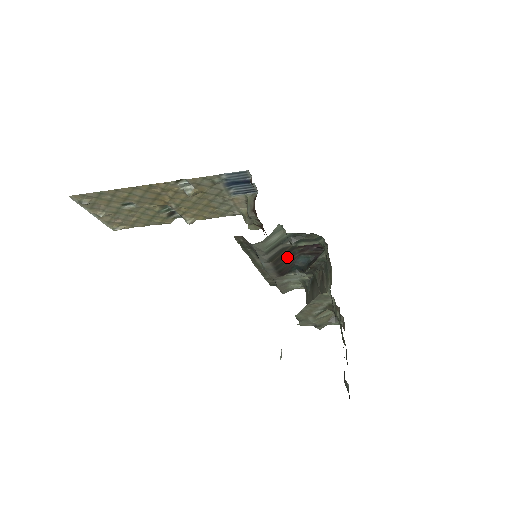
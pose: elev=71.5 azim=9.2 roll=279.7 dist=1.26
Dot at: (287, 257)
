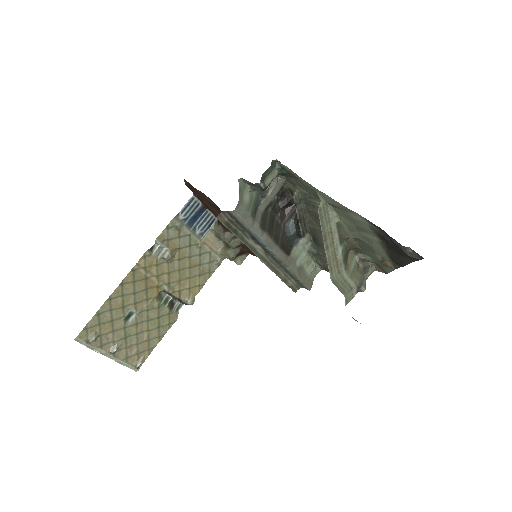
Dot at: (276, 228)
